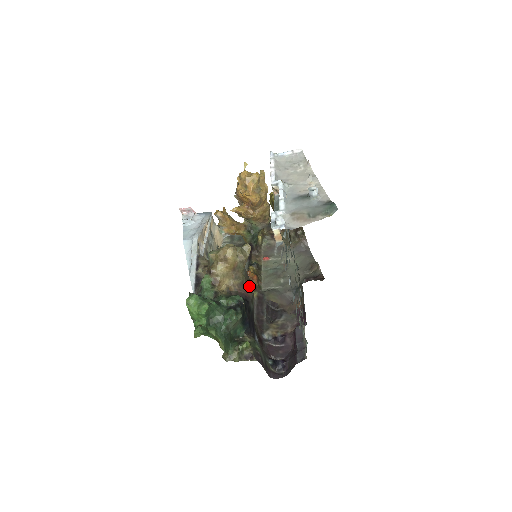
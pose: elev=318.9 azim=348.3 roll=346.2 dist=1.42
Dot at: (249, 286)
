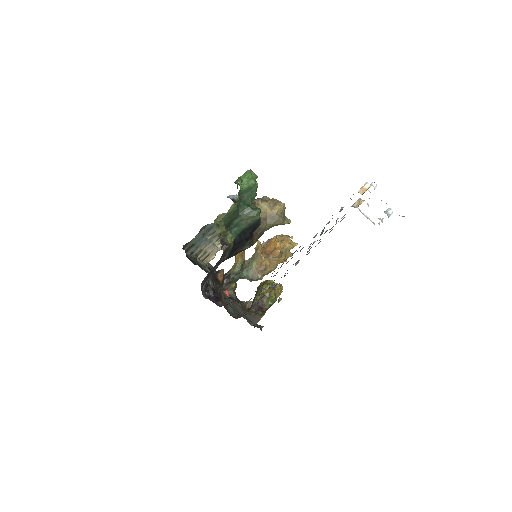
Dot at: (256, 239)
